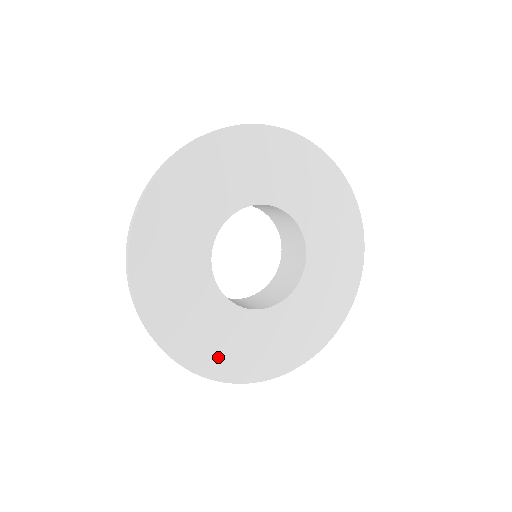
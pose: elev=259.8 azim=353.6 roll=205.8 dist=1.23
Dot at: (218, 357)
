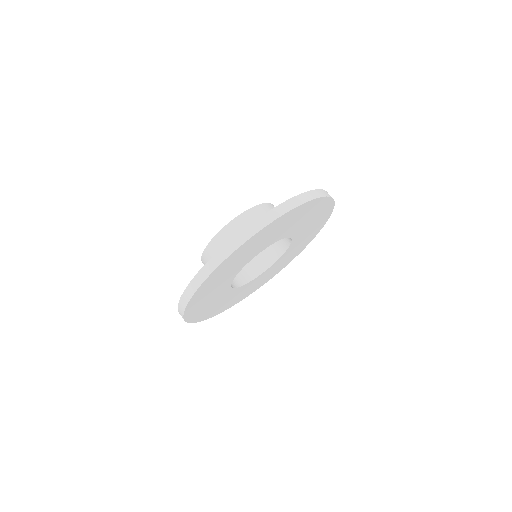
Dot at: (198, 304)
